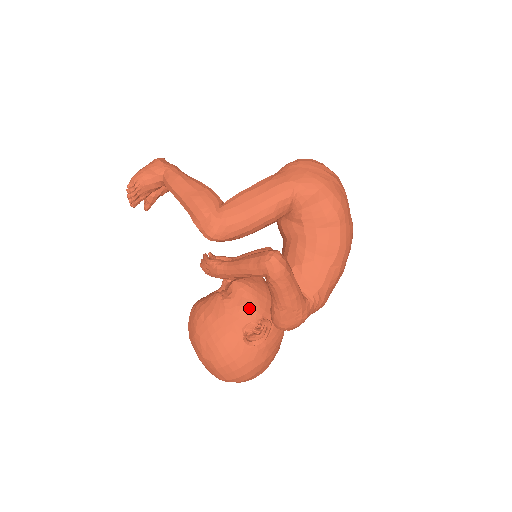
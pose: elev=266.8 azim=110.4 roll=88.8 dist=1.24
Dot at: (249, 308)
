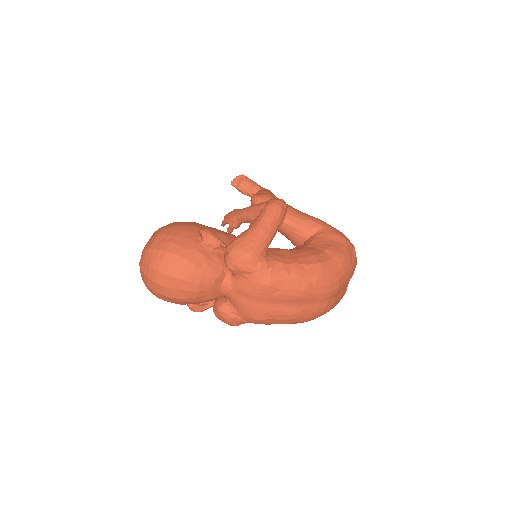
Dot at: (224, 236)
